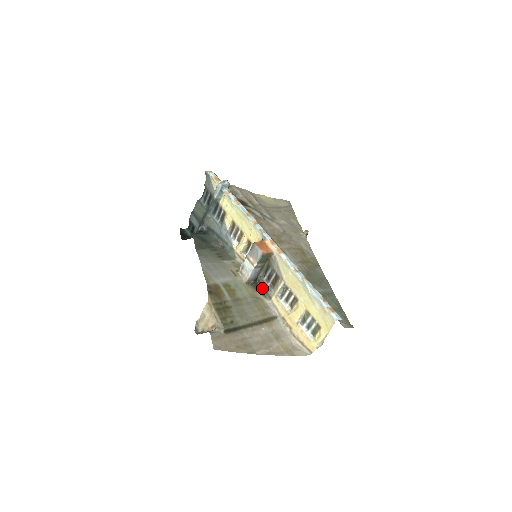
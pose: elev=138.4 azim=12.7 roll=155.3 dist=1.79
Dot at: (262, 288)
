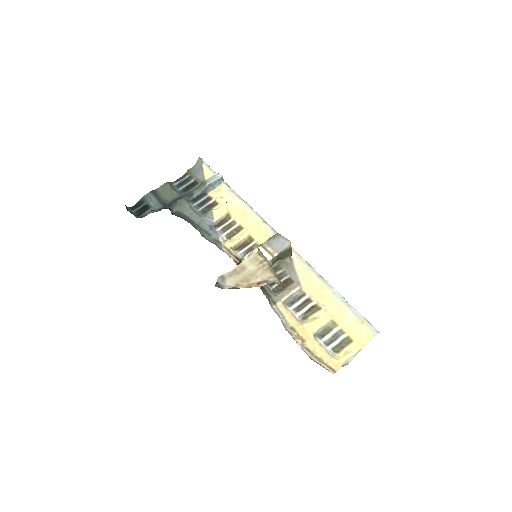
Dot at: (263, 290)
